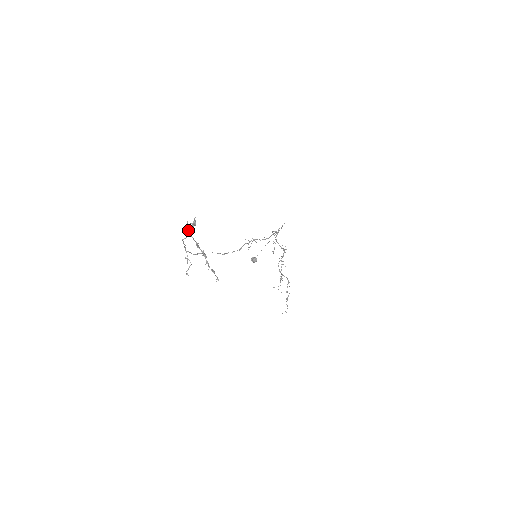
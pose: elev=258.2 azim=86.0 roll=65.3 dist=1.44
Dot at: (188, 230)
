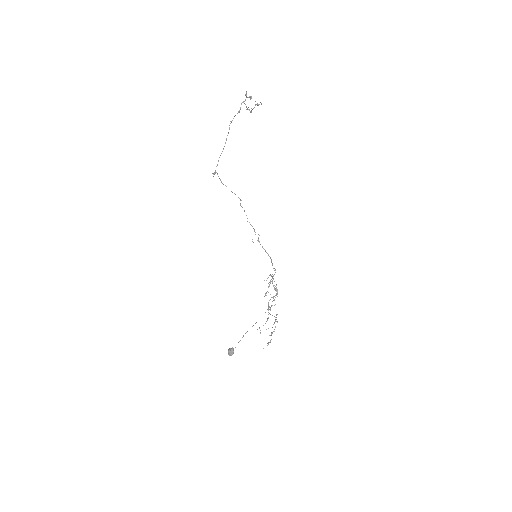
Dot at: occluded
